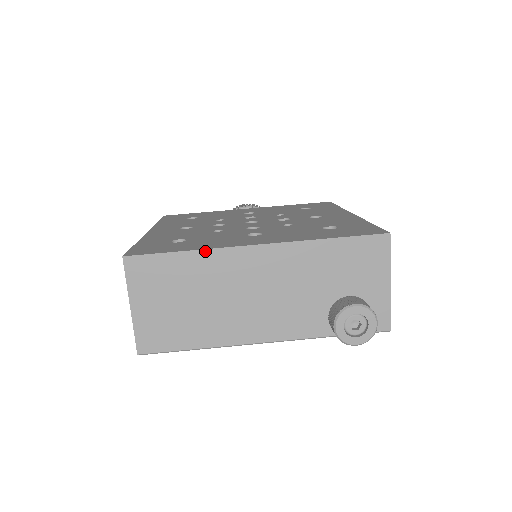
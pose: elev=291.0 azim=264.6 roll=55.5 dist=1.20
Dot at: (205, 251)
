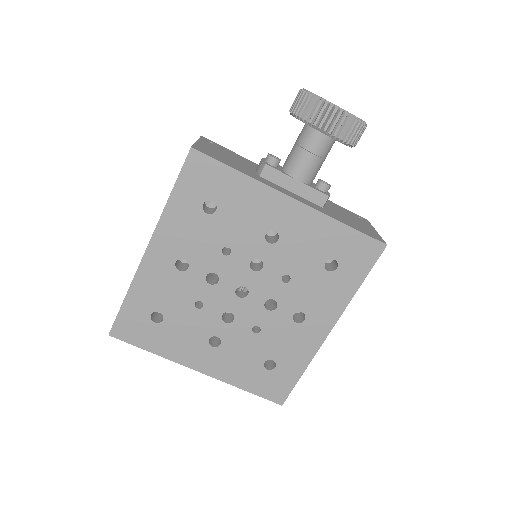
Dot at: (164, 357)
